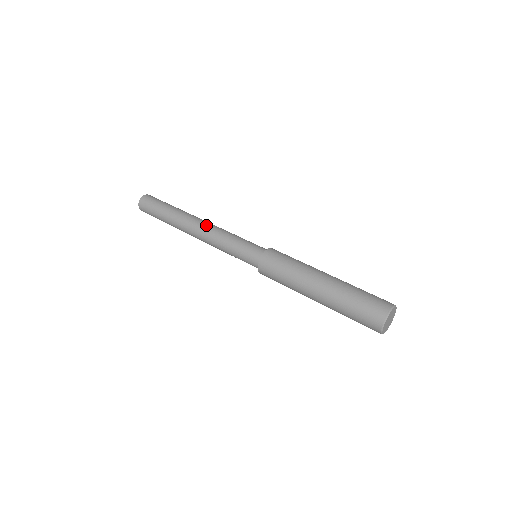
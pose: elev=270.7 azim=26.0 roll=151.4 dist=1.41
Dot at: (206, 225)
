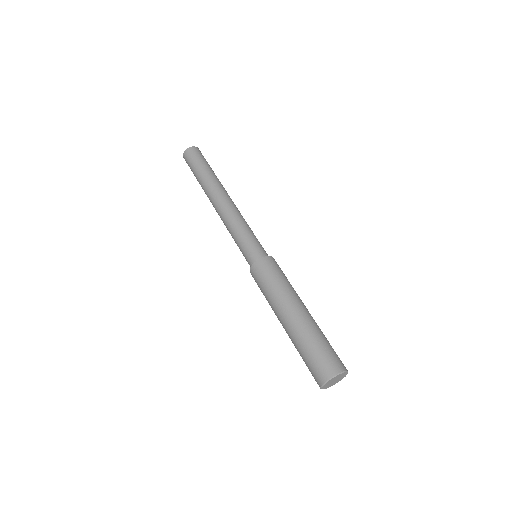
Dot at: (231, 204)
